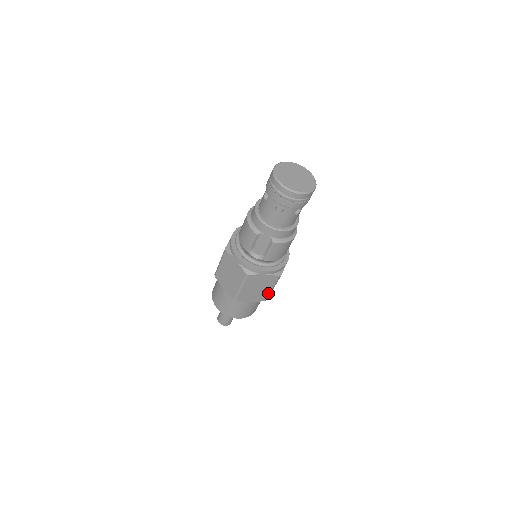
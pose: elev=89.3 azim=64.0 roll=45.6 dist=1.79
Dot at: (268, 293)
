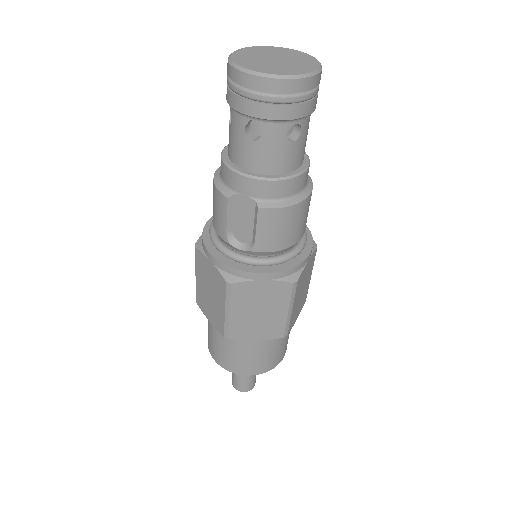
Dot at: (284, 321)
